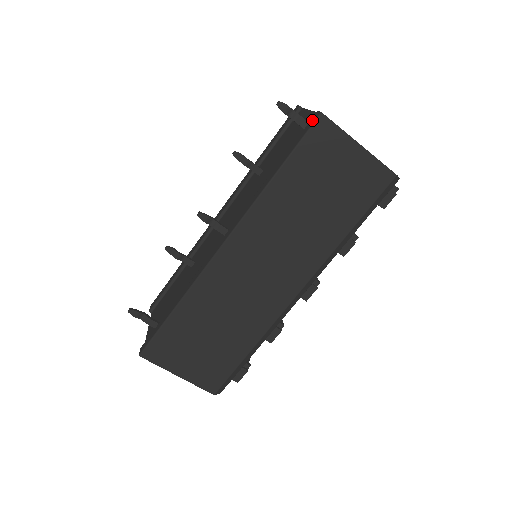
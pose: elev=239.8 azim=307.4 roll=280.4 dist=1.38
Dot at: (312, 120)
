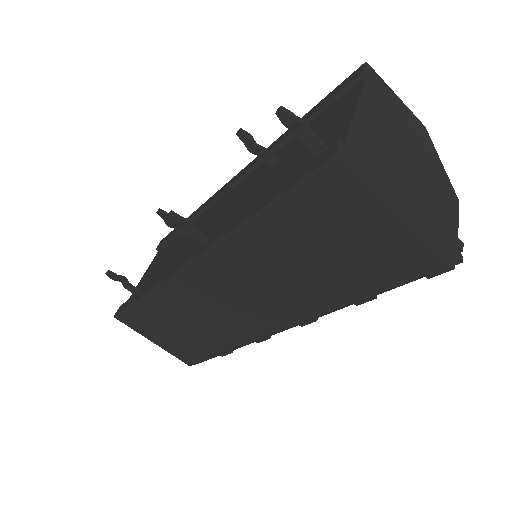
Dot at: (323, 157)
